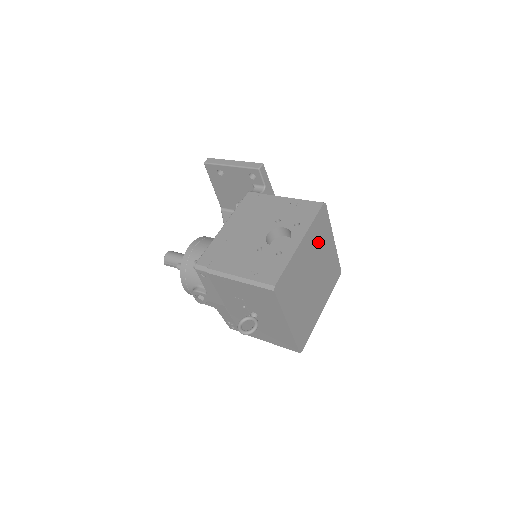
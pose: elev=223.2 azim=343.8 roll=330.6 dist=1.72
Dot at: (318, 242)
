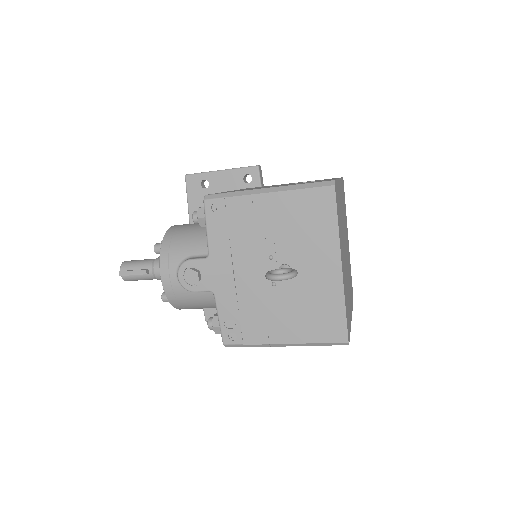
Dot at: (344, 213)
